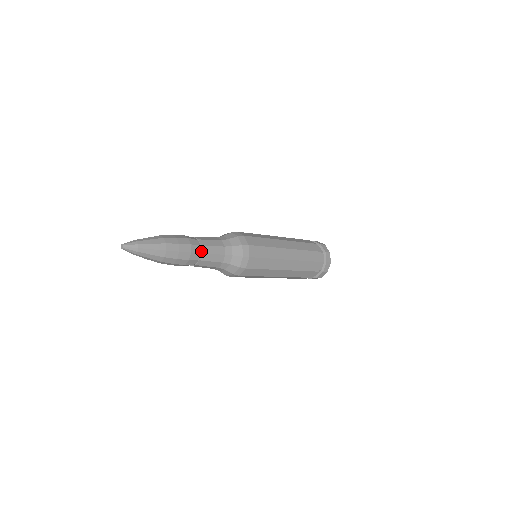
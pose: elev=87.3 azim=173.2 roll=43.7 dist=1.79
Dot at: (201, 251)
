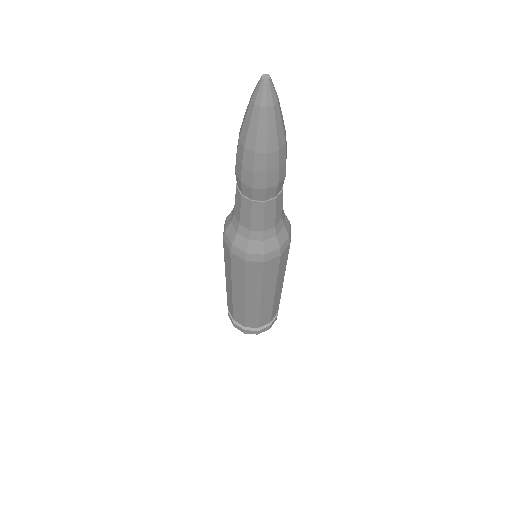
Dot at: occluded
